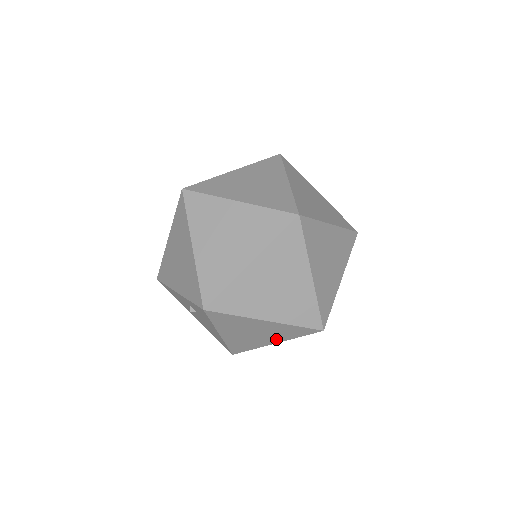
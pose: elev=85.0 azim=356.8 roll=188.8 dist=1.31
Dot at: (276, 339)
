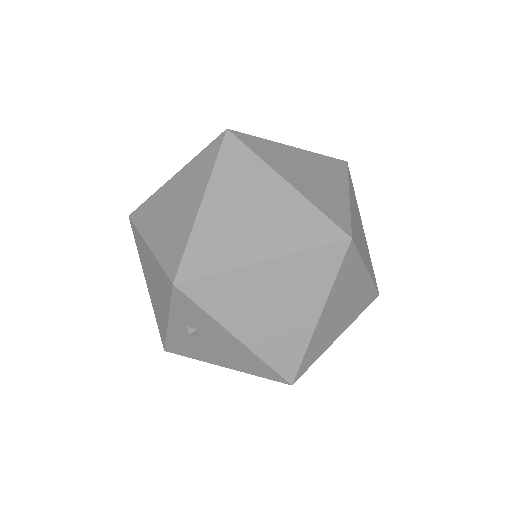
Dot at: (312, 303)
